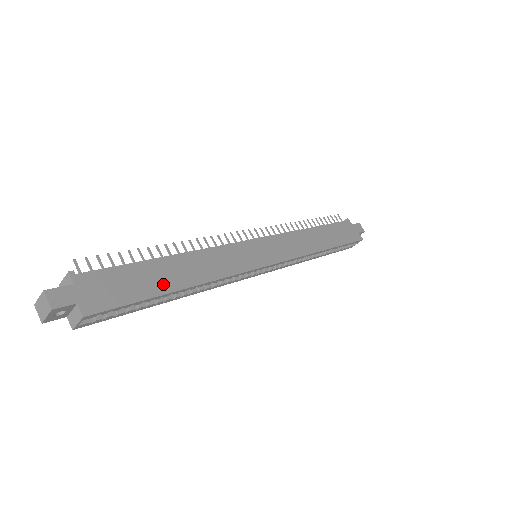
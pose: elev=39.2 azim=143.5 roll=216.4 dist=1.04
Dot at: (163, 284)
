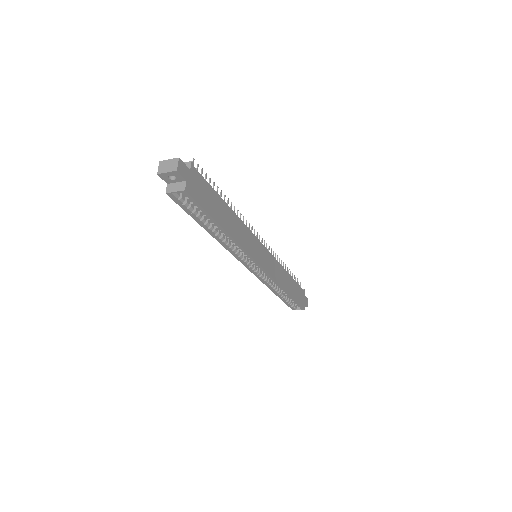
Dot at: (219, 217)
